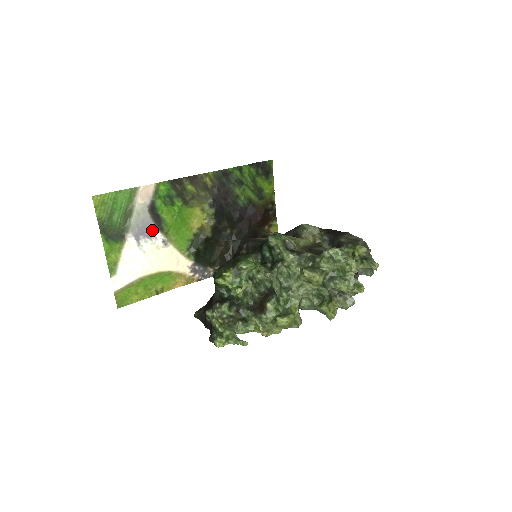
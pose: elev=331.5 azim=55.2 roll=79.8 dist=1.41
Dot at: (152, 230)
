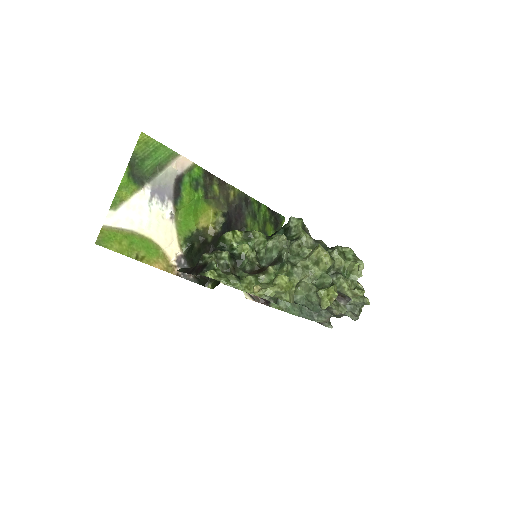
Dot at: (168, 197)
